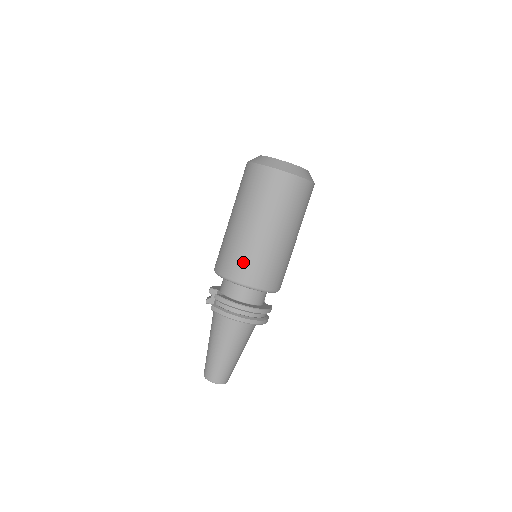
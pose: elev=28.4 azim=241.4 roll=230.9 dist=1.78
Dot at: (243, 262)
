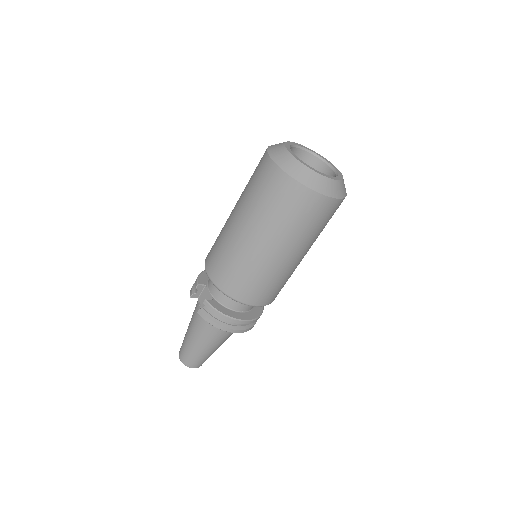
Dot at: (245, 281)
